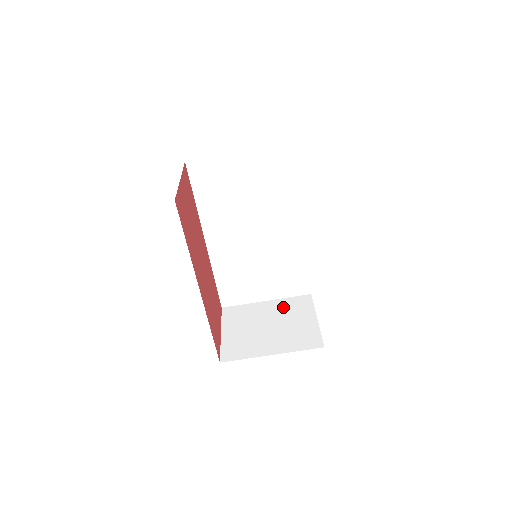
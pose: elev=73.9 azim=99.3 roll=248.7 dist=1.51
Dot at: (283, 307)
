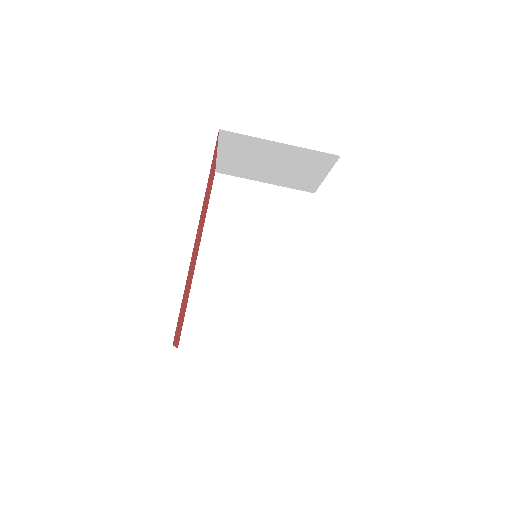
Dot at: occluded
